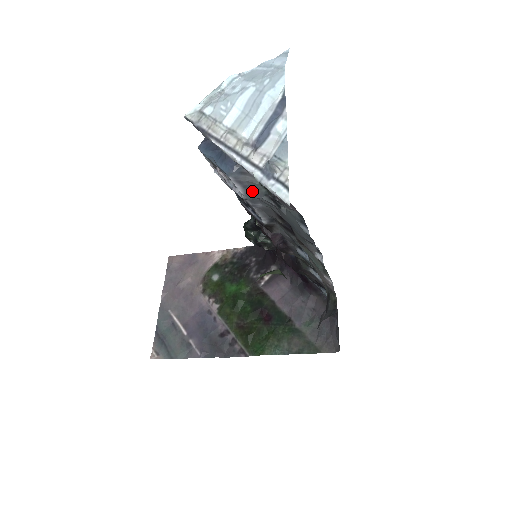
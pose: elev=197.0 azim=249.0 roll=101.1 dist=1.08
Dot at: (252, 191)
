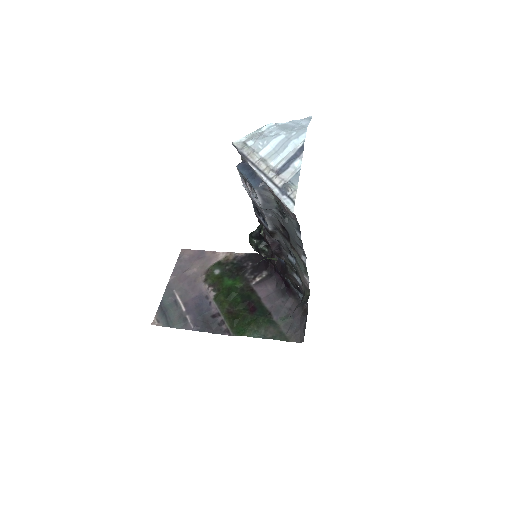
Dot at: (267, 203)
